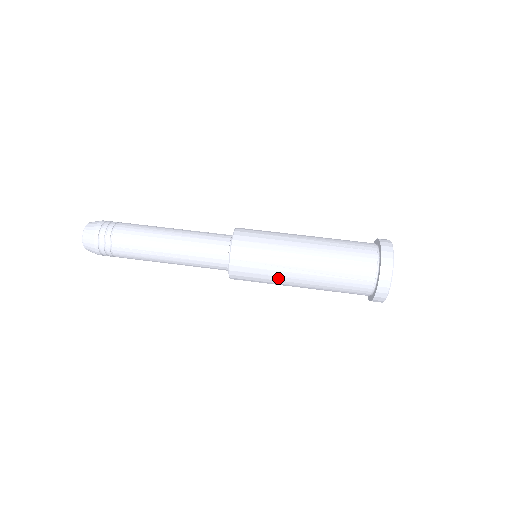
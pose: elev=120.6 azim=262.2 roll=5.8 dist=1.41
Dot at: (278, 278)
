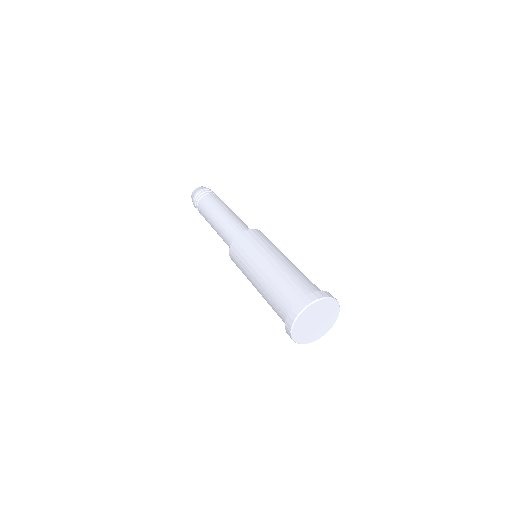
Dot at: (248, 278)
